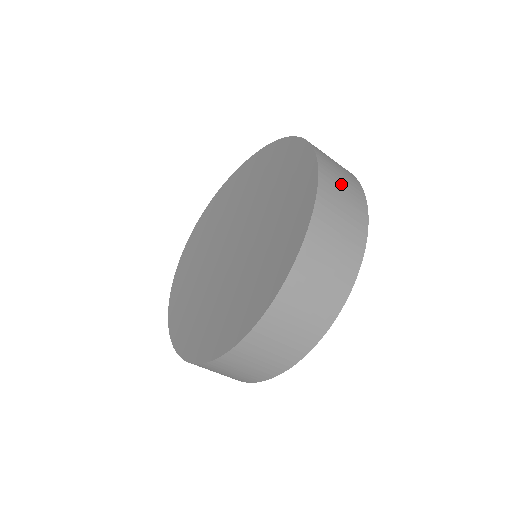
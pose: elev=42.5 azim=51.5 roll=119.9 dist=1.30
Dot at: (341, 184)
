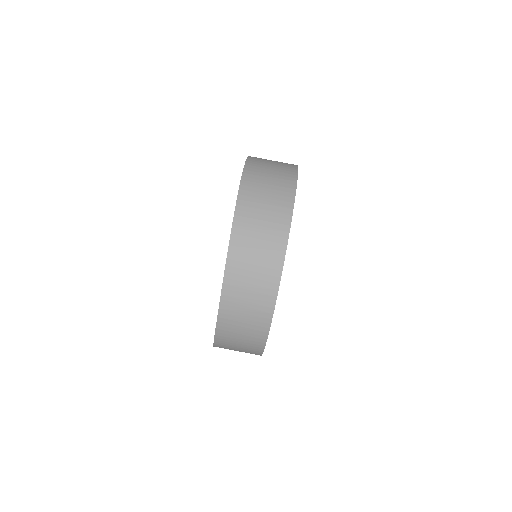
Dot at: occluded
